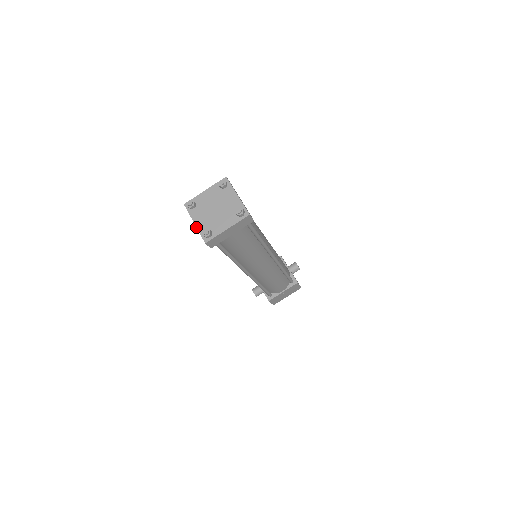
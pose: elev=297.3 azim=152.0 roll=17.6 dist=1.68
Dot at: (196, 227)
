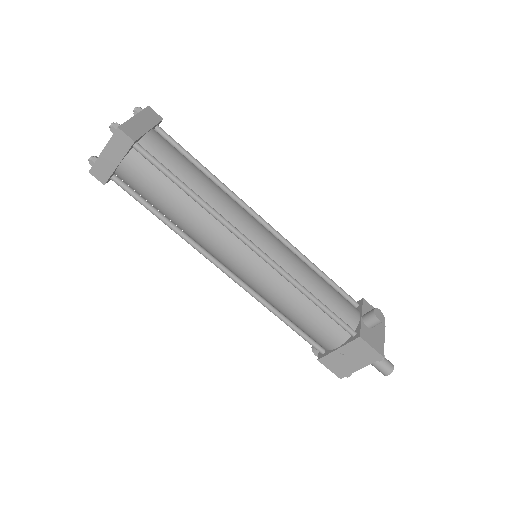
Dot at: occluded
